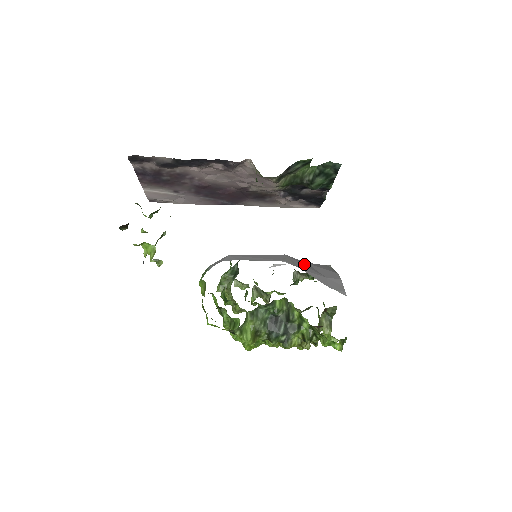
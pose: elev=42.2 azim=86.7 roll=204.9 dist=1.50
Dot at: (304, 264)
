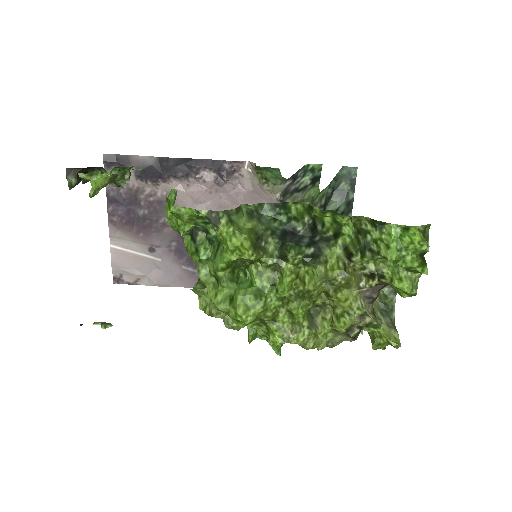
Dot at: occluded
